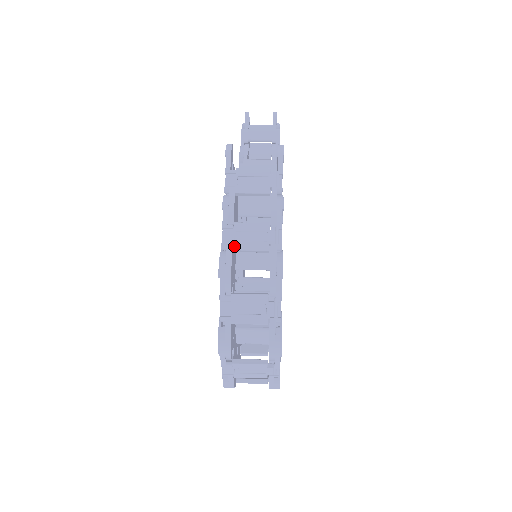
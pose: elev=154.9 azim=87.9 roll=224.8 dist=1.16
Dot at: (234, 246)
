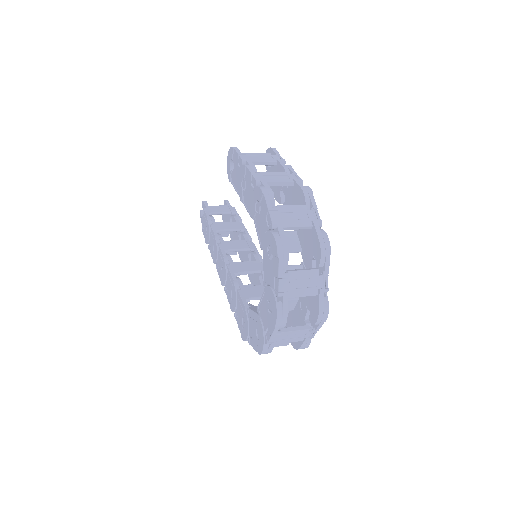
Dot at: (266, 180)
